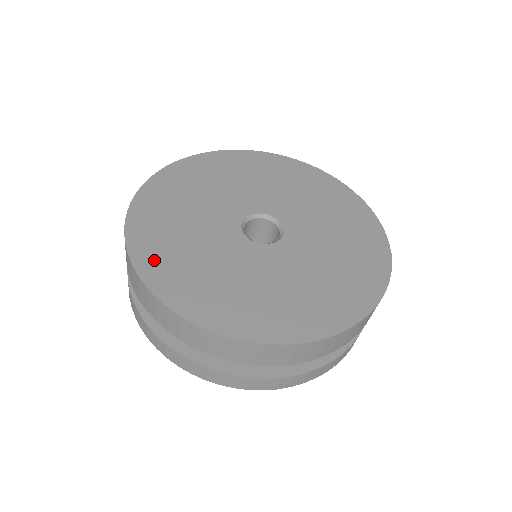
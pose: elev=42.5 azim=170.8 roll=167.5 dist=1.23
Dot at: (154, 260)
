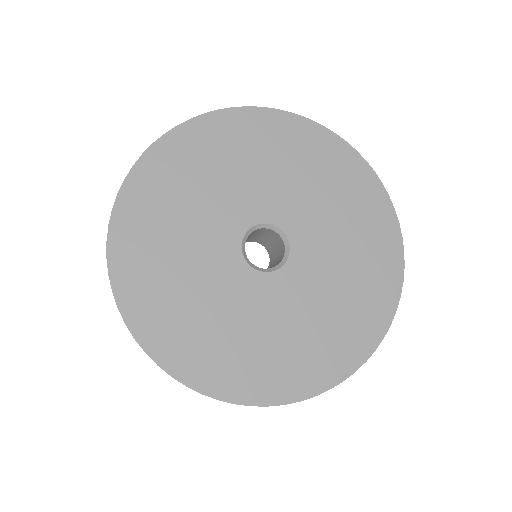
Dot at: (139, 203)
